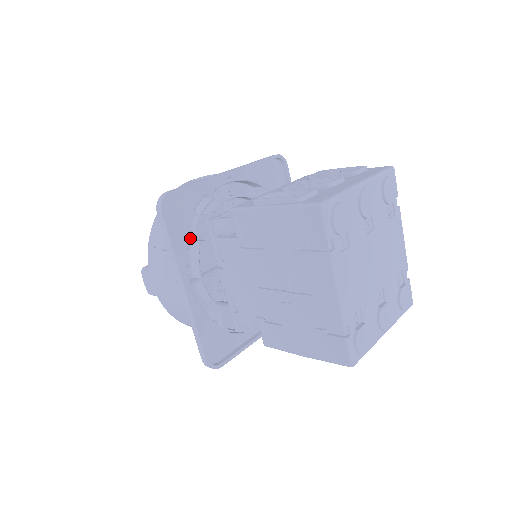
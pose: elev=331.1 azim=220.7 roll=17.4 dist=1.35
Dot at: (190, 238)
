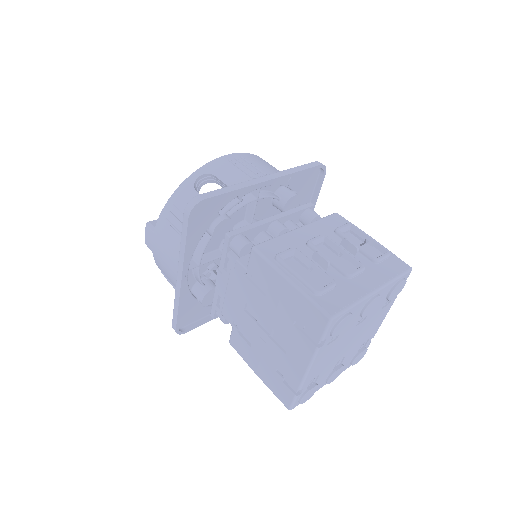
Dot at: occluded
